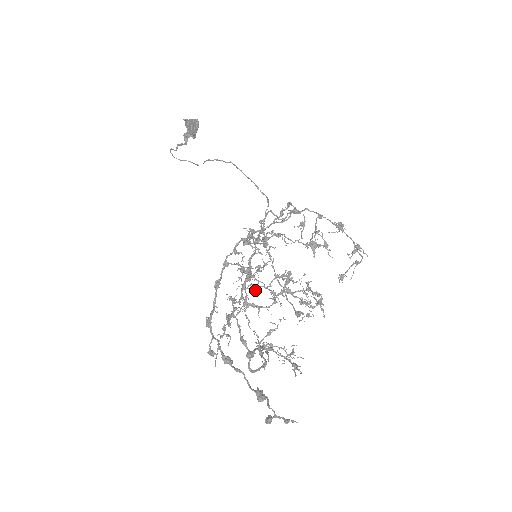
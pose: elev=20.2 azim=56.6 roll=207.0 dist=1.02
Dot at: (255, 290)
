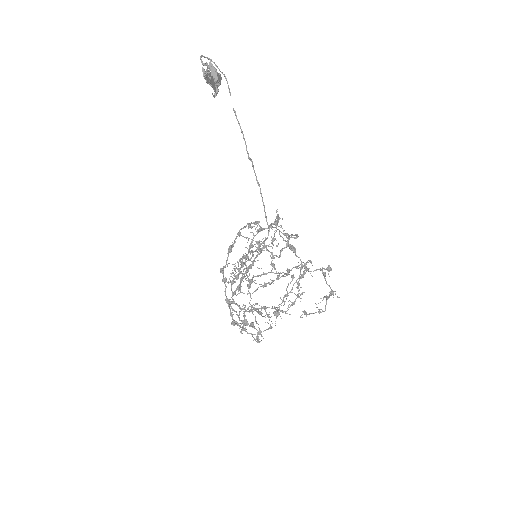
Dot at: occluded
